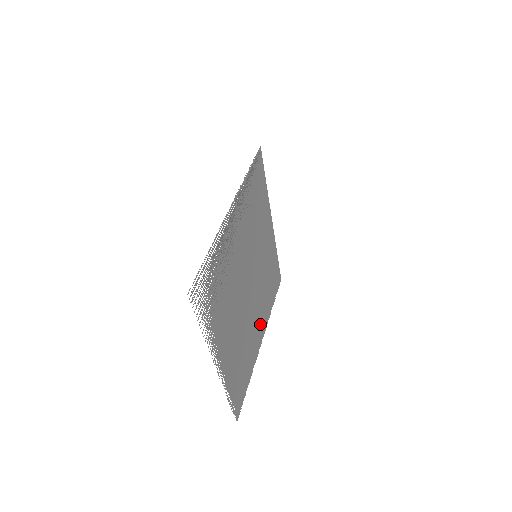
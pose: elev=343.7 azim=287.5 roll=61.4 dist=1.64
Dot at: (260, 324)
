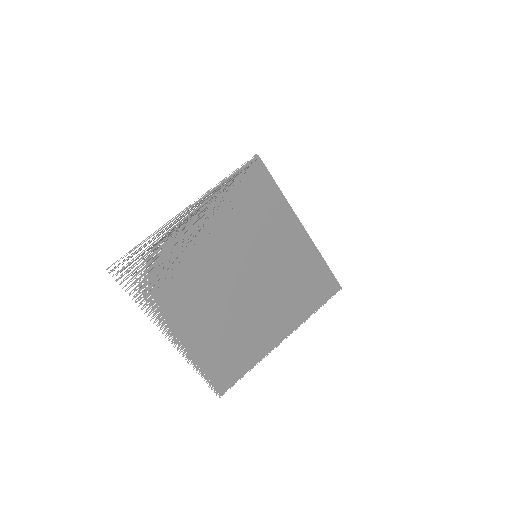
Dot at: (276, 323)
